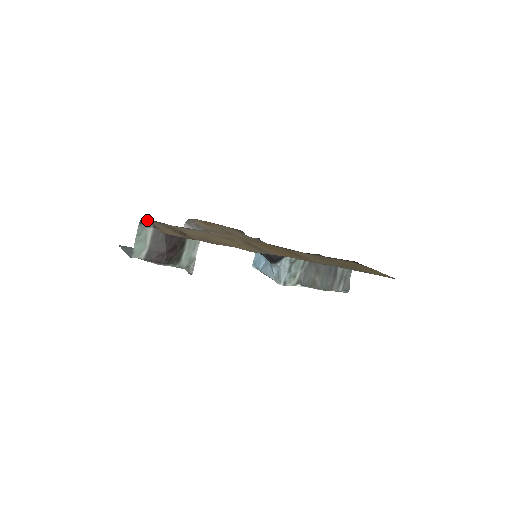
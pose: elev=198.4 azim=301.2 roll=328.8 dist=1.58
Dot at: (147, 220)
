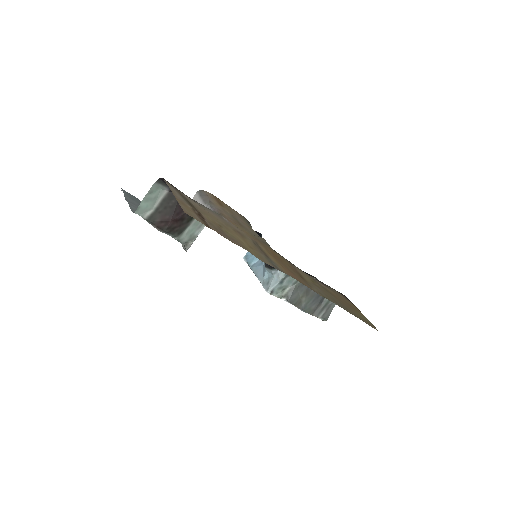
Dot at: (167, 184)
